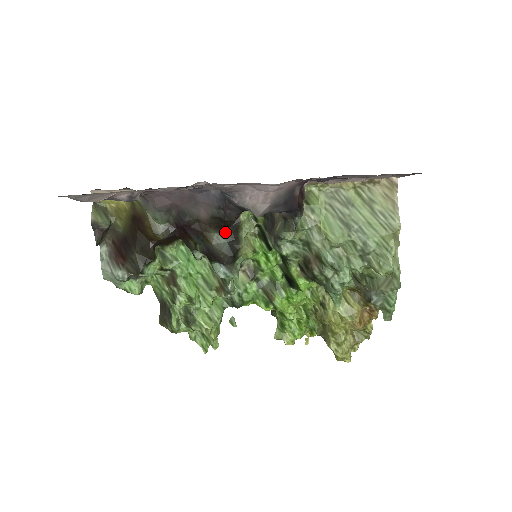
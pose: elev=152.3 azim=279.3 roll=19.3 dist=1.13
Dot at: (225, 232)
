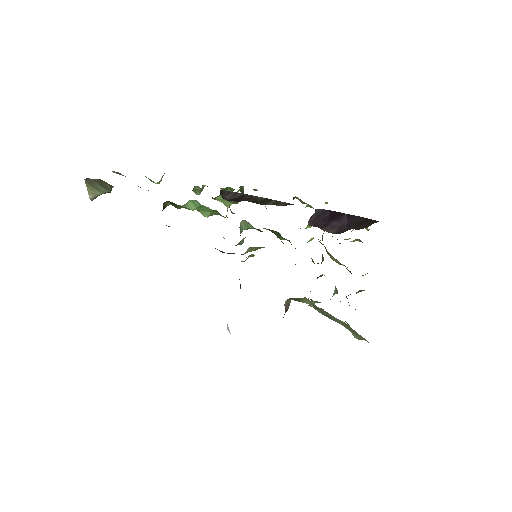
Dot at: occluded
